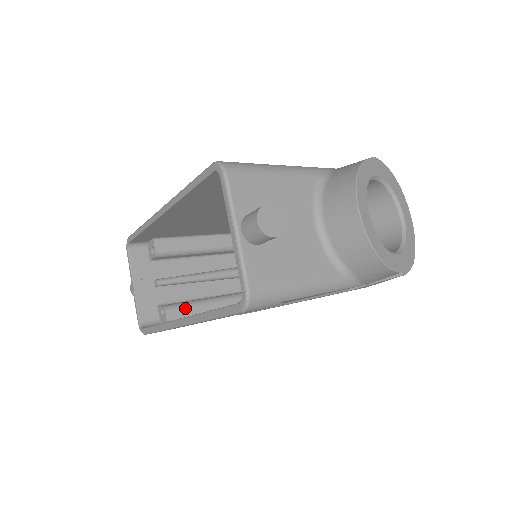
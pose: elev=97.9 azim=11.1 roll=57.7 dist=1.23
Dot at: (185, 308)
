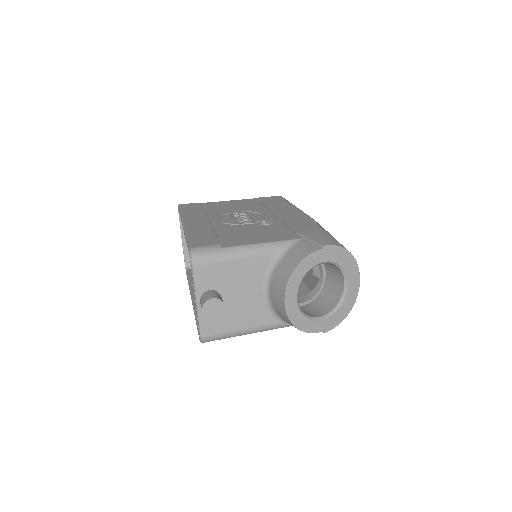
Dot at: occluded
